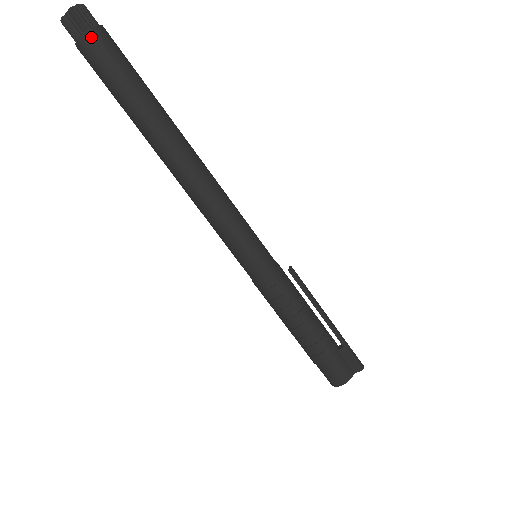
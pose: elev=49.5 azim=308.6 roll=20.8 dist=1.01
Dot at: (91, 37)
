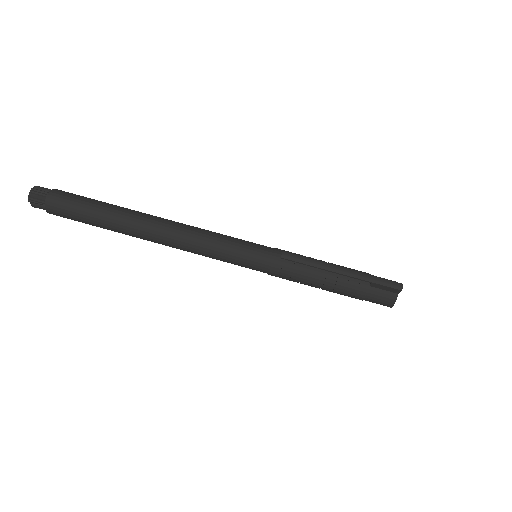
Dot at: (50, 209)
